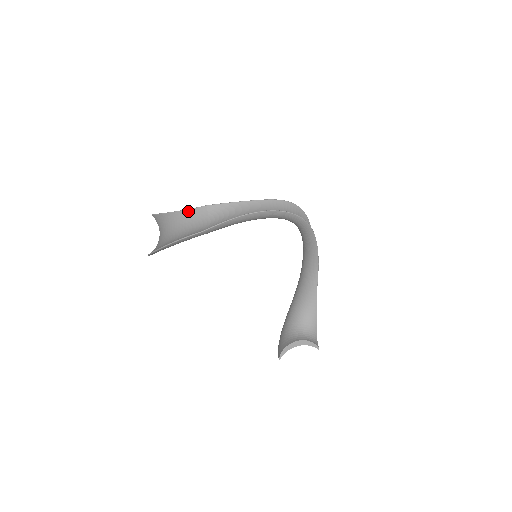
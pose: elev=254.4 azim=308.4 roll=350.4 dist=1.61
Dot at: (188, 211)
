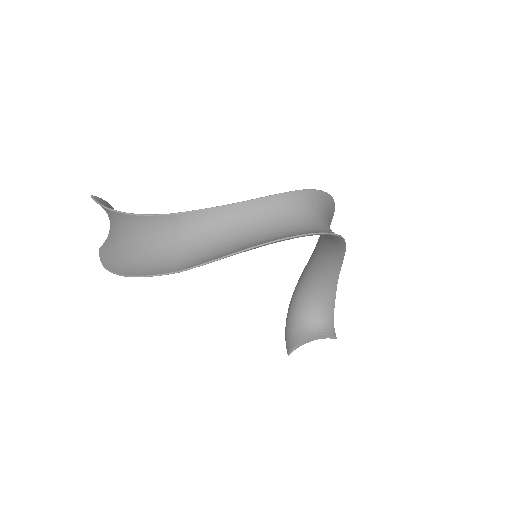
Dot at: (148, 218)
